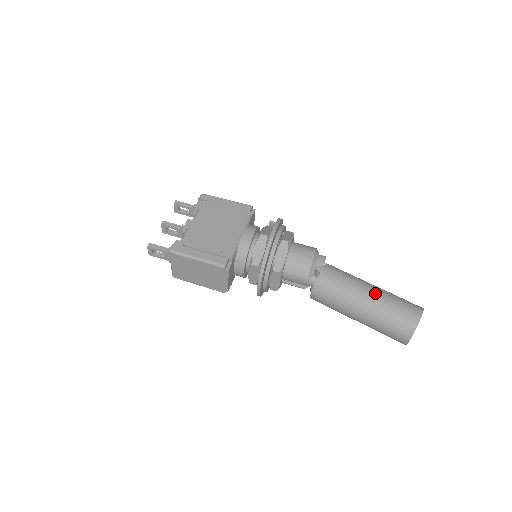
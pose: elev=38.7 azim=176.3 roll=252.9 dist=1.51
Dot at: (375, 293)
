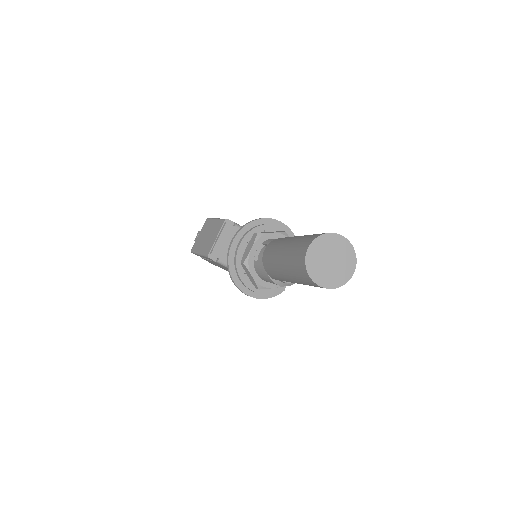
Dot at: occluded
